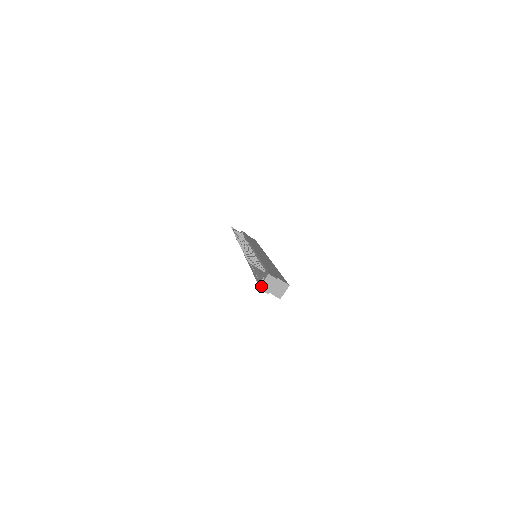
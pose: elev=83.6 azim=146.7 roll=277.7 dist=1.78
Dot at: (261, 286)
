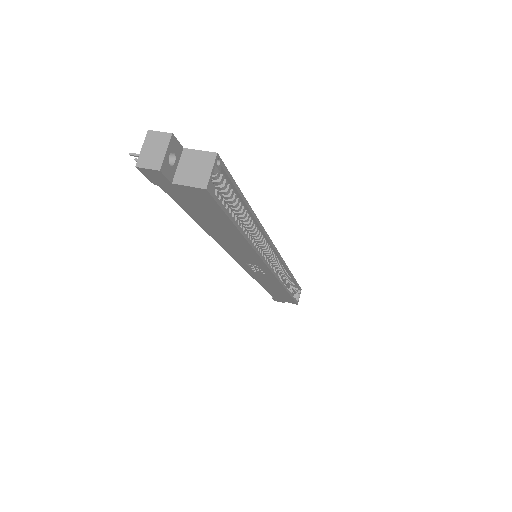
Dot at: (139, 160)
